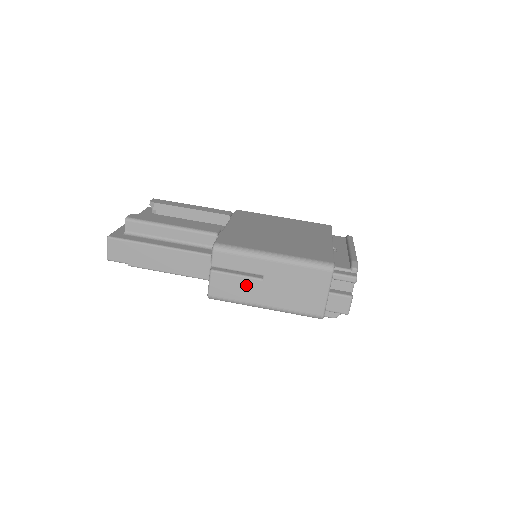
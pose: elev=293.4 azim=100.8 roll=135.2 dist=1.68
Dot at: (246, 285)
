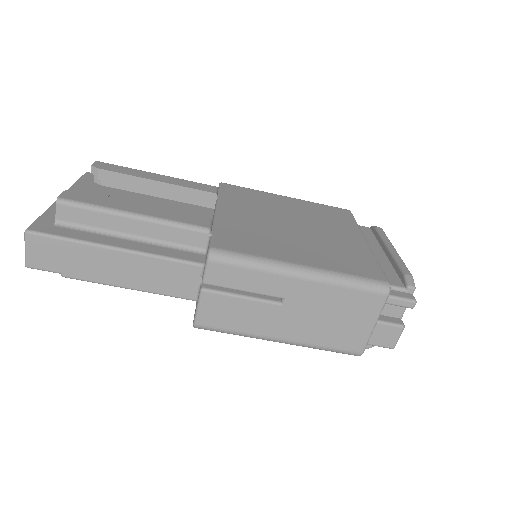
Dot at: (256, 311)
